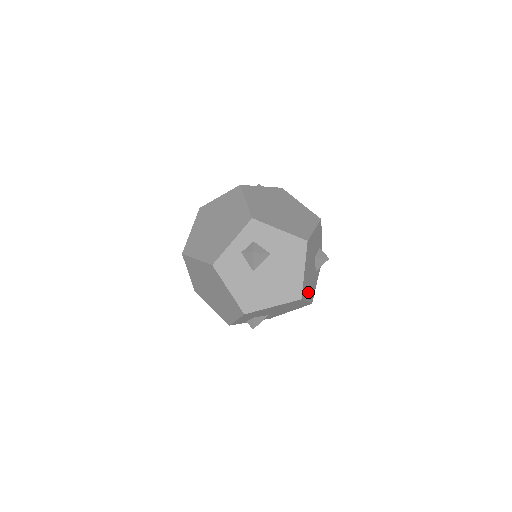
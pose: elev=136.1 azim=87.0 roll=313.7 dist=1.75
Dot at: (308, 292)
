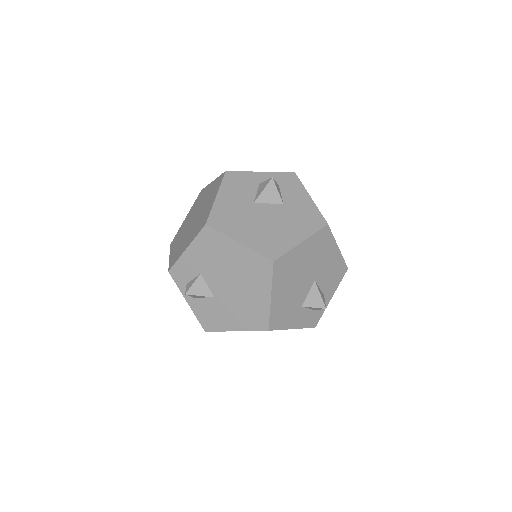
Dot at: (281, 292)
